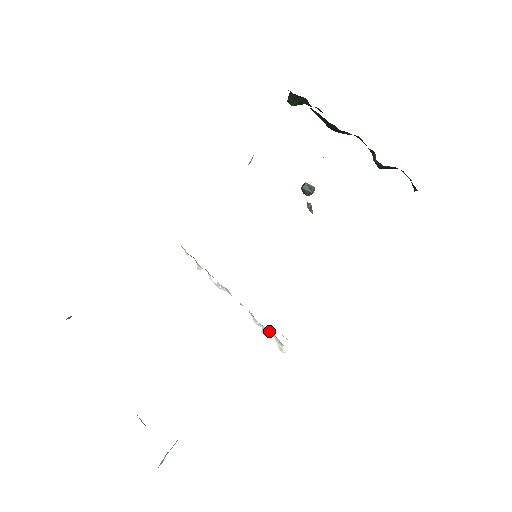
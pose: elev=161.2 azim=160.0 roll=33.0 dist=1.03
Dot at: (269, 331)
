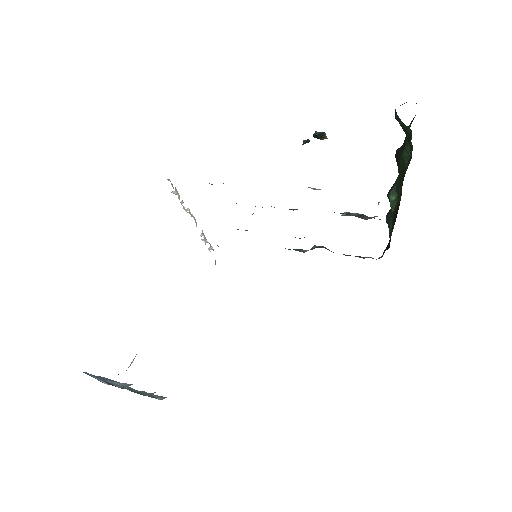
Dot at: occluded
